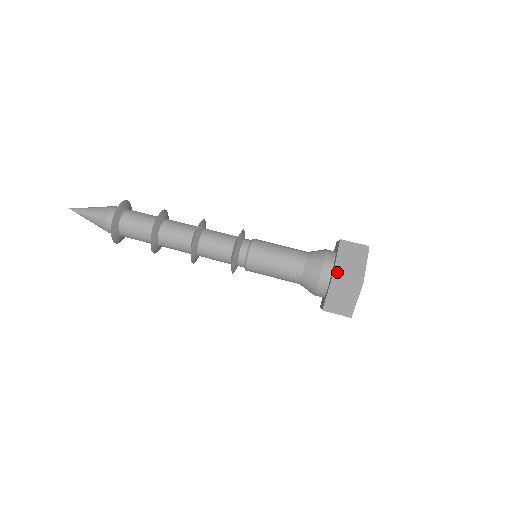
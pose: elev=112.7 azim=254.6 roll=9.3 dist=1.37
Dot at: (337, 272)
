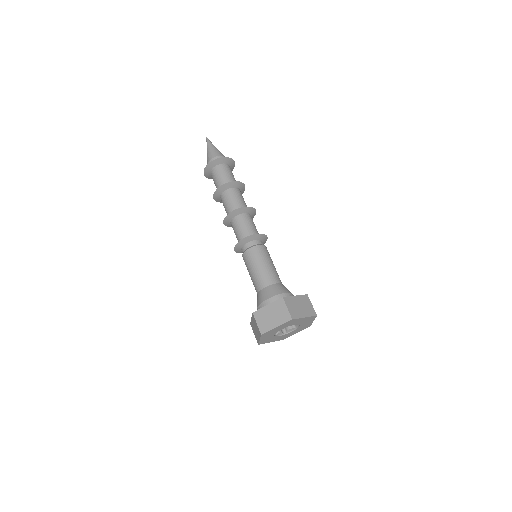
Dot at: (256, 314)
